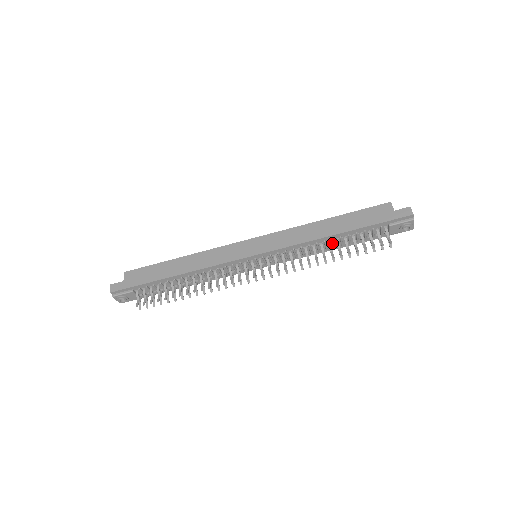
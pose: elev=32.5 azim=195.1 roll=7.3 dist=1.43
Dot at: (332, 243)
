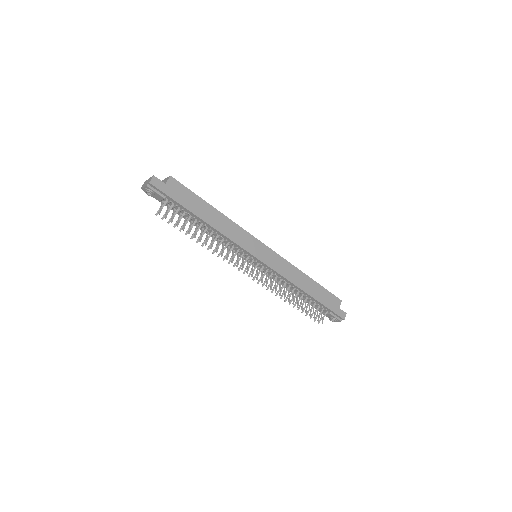
Dot at: occluded
